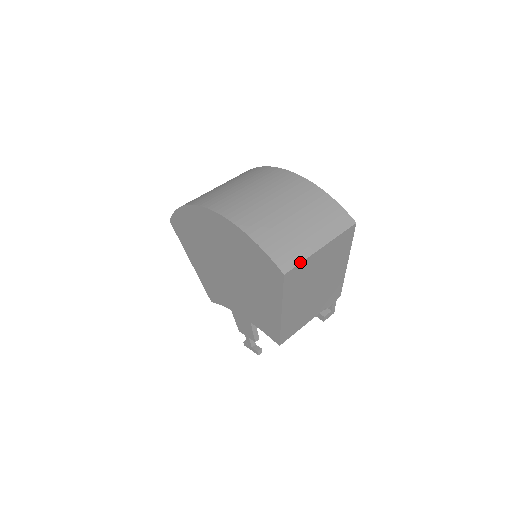
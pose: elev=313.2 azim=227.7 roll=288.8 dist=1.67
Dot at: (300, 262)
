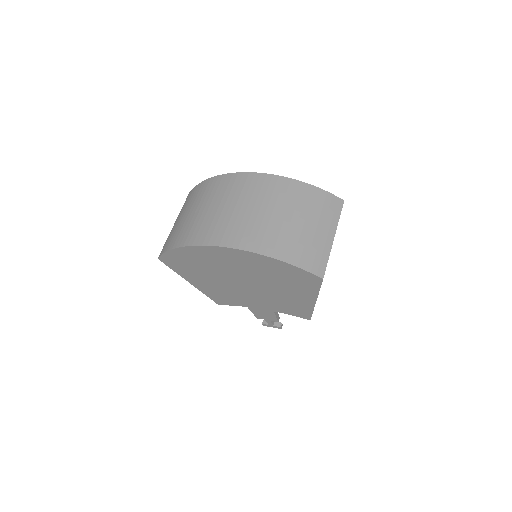
Dot at: (327, 261)
